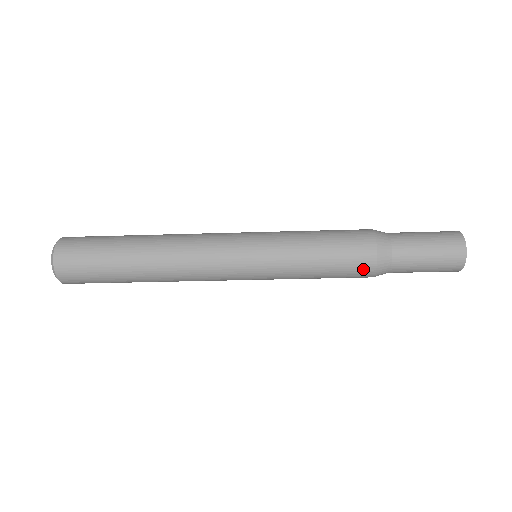
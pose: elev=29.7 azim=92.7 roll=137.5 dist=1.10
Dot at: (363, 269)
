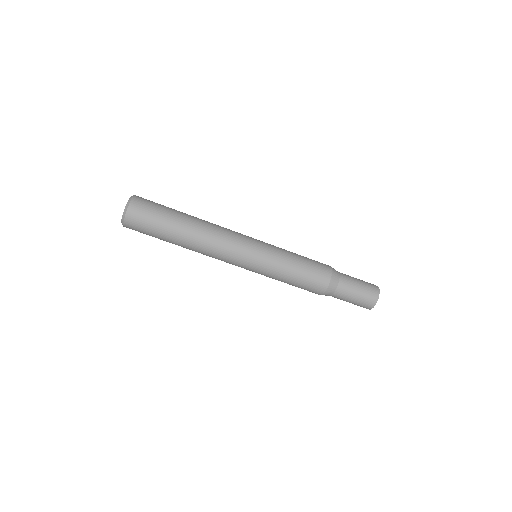
Dot at: (316, 290)
